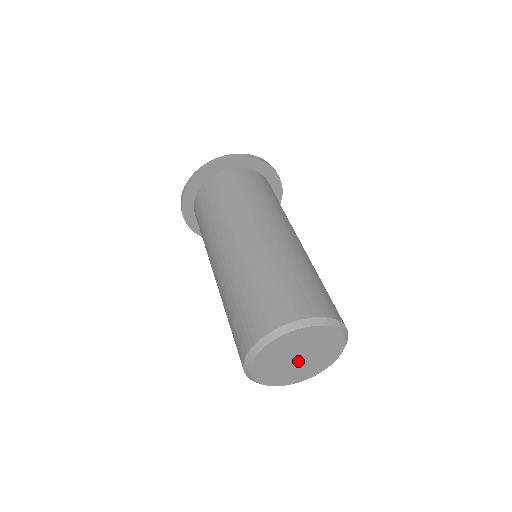
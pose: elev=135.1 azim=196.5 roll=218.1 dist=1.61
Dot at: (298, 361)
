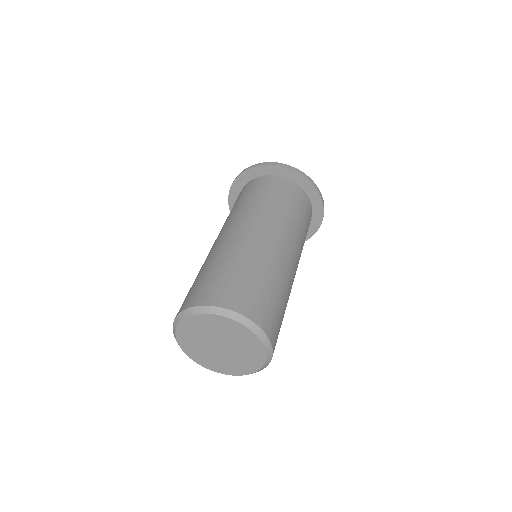
Dot at: (217, 348)
